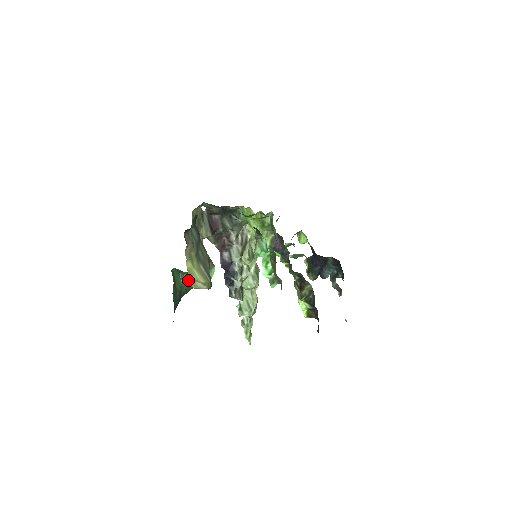
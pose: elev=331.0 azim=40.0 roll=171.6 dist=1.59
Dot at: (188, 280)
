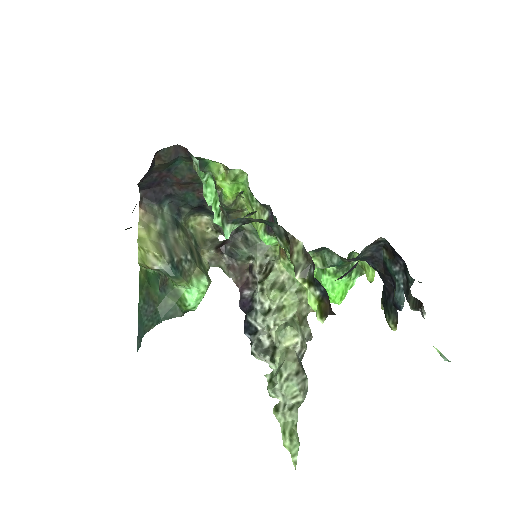
Dot at: (142, 255)
